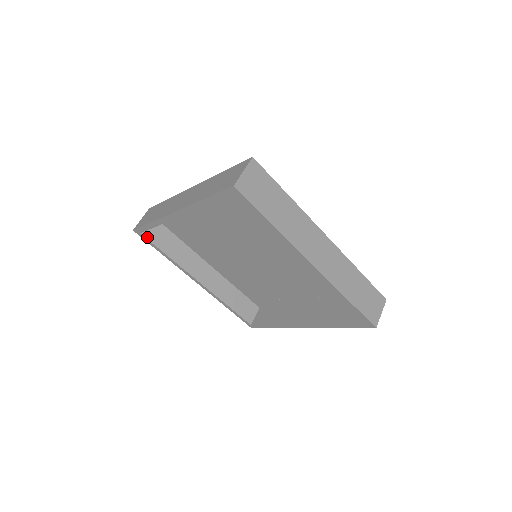
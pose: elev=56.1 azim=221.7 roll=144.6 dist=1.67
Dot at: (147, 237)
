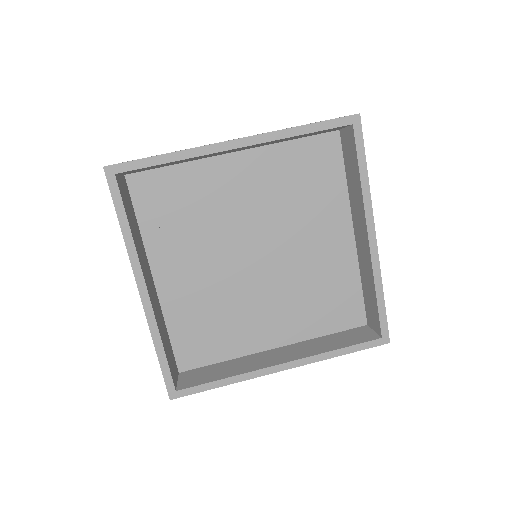
Dot at: (118, 186)
